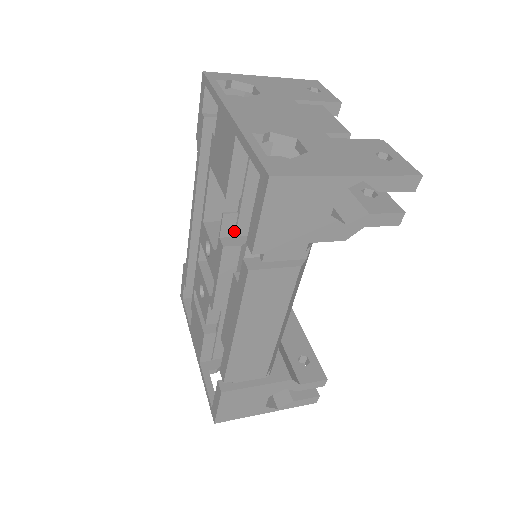
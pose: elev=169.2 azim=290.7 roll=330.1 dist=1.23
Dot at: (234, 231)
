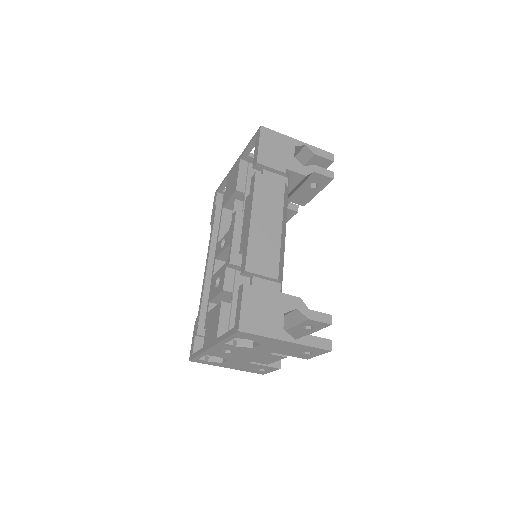
Dot at: occluded
